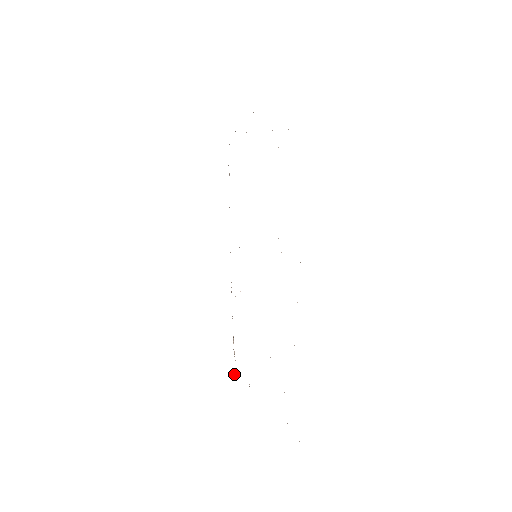
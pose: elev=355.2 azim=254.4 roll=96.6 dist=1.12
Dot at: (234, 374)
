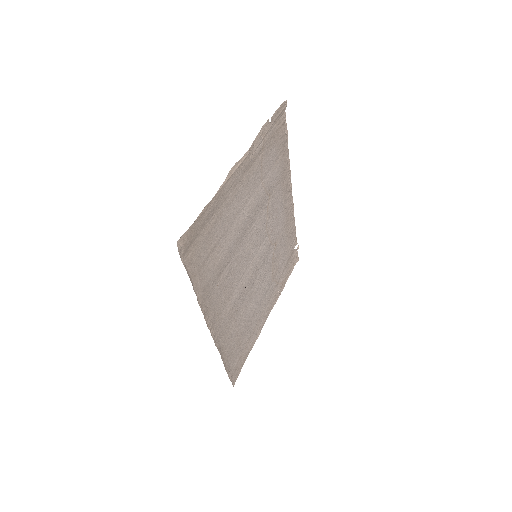
Dot at: (297, 259)
